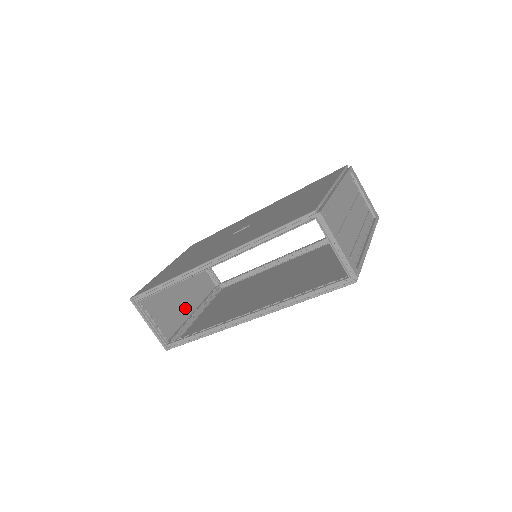
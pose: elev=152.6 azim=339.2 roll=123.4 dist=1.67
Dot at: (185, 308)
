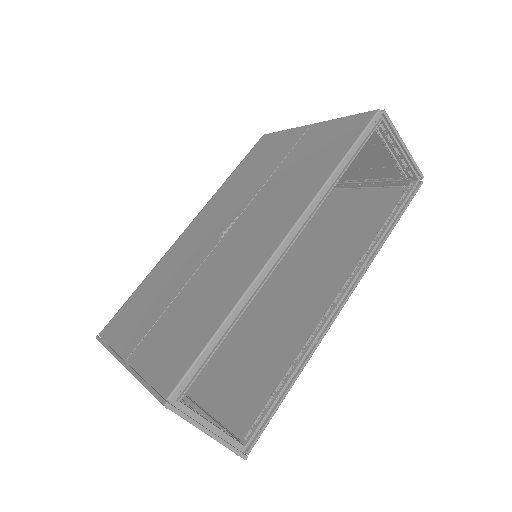
Dot at: occluded
